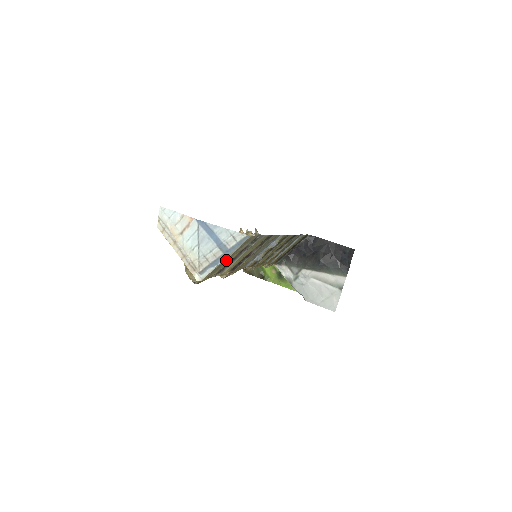
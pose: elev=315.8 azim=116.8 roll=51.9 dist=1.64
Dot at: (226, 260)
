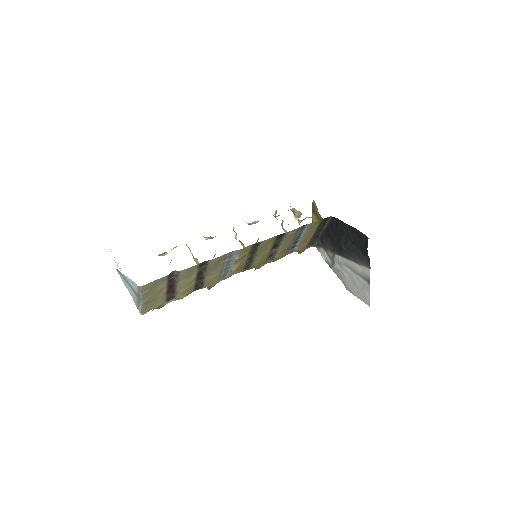
Dot at: (146, 301)
